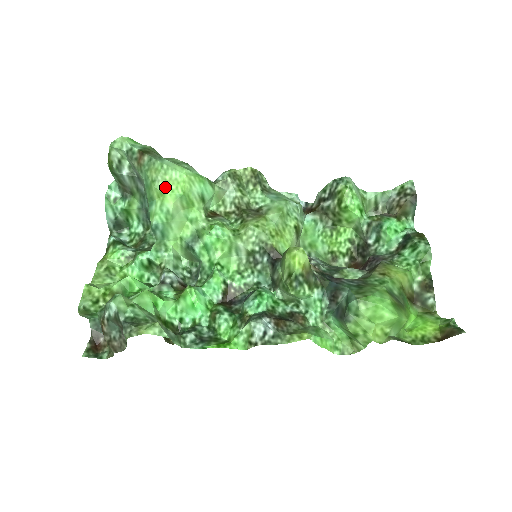
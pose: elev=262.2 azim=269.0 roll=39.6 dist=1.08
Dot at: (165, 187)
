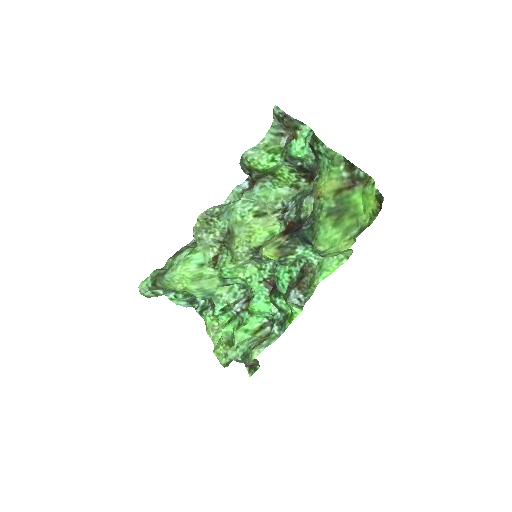
Dot at: (181, 285)
